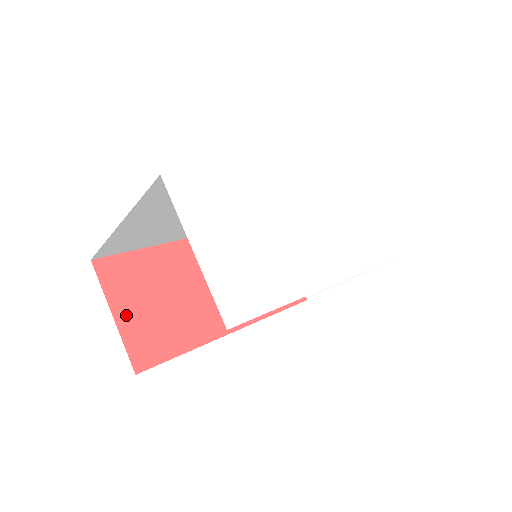
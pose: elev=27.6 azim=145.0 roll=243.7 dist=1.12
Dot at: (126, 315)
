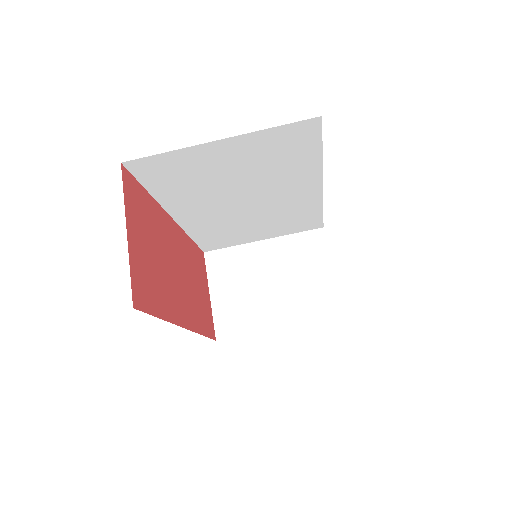
Dot at: (134, 240)
